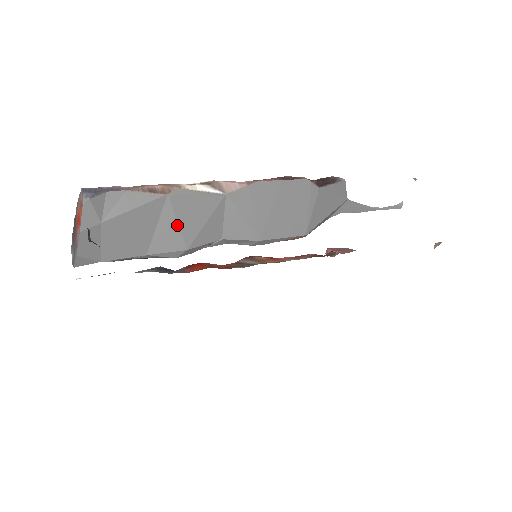
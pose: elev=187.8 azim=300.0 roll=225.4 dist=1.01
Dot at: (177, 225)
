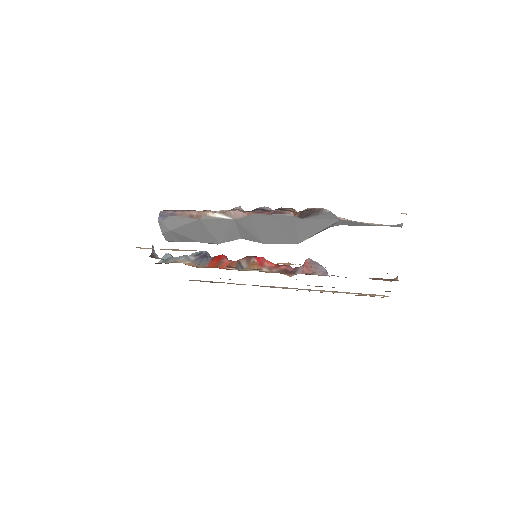
Dot at: (210, 233)
